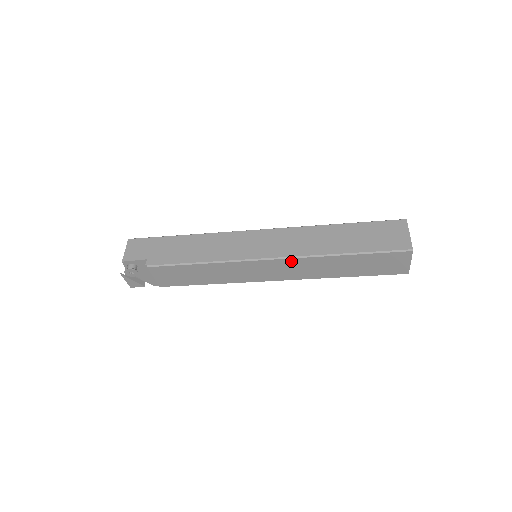
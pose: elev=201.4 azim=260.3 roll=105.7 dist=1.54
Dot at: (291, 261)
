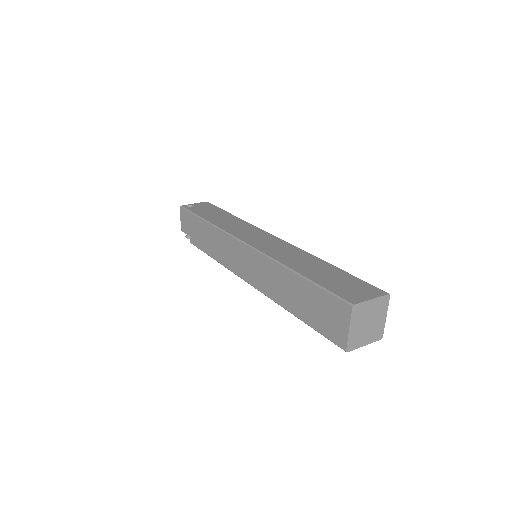
Dot at: occluded
